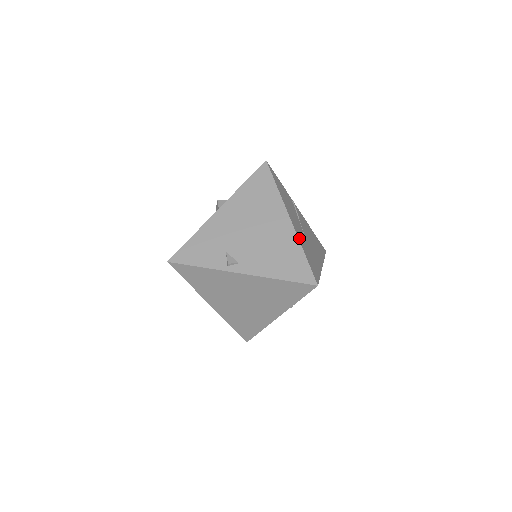
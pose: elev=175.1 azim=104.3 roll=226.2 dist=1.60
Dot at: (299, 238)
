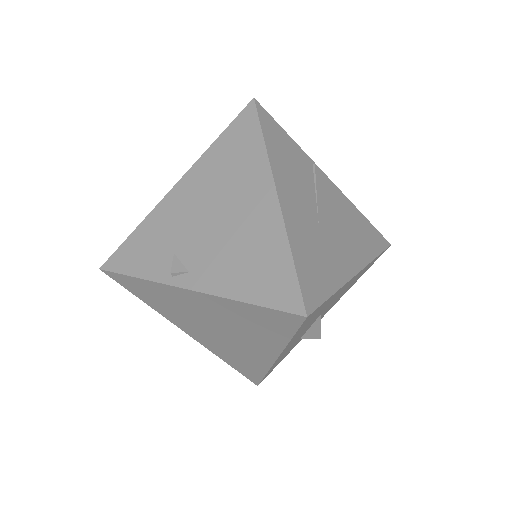
Dot at: (289, 226)
